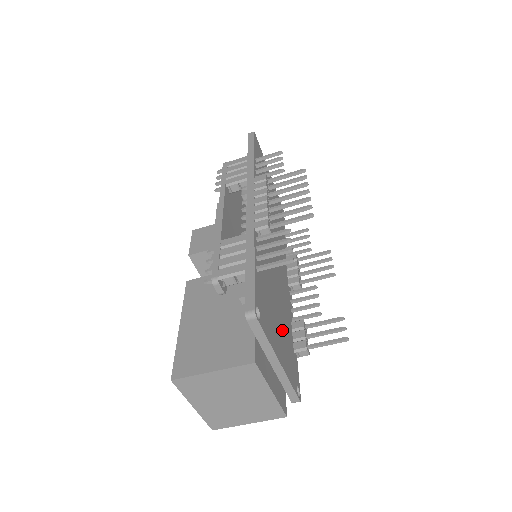
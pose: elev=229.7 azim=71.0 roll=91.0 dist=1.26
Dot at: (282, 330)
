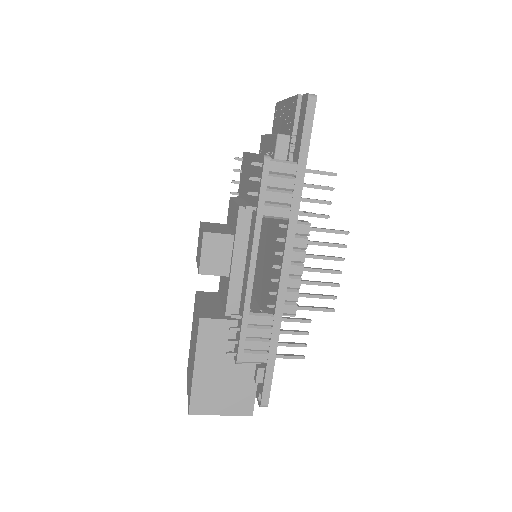
Dot at: occluded
